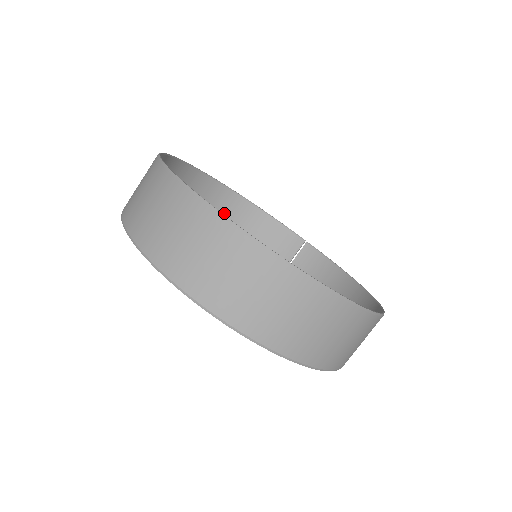
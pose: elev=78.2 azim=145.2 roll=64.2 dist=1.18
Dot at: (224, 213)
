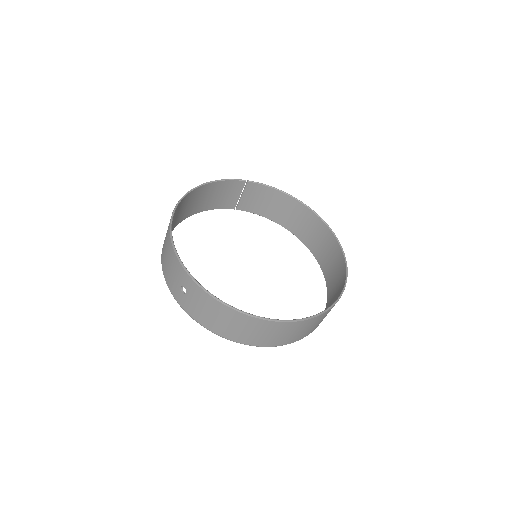
Dot at: (186, 206)
